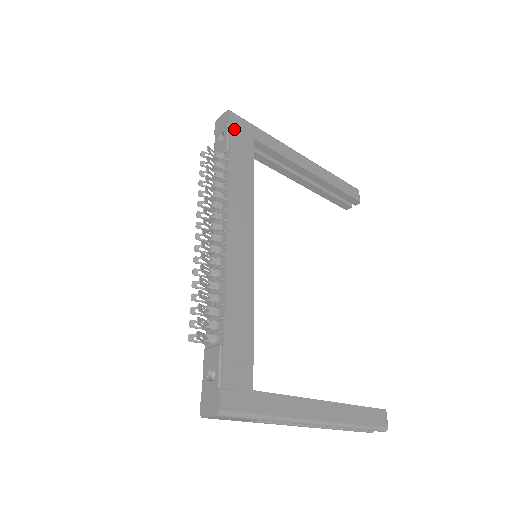
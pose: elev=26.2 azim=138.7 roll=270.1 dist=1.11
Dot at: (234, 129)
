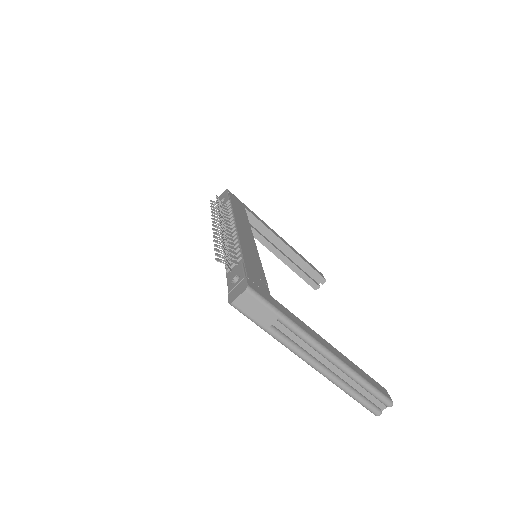
Dot at: (232, 196)
